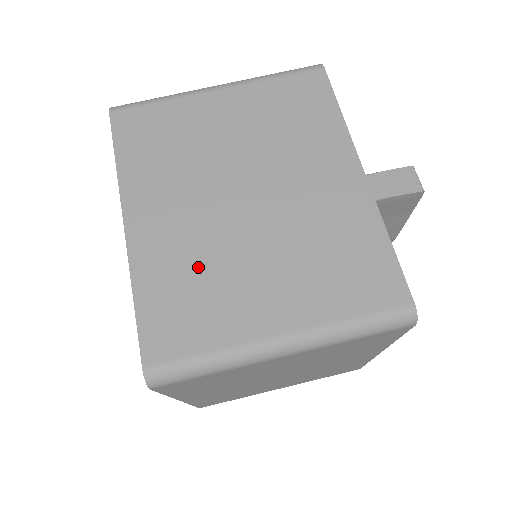
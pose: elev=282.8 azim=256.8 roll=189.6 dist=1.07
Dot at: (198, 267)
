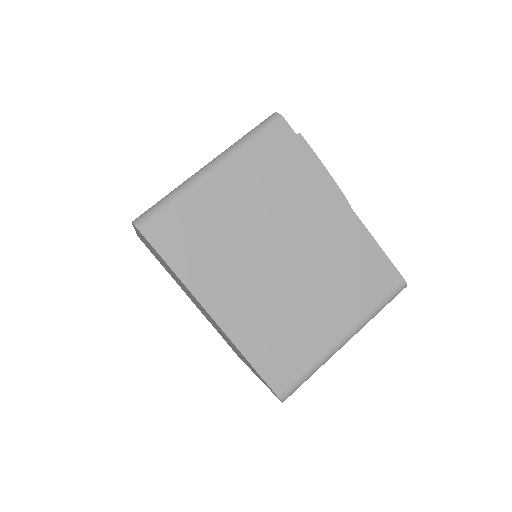
Dot at: occluded
